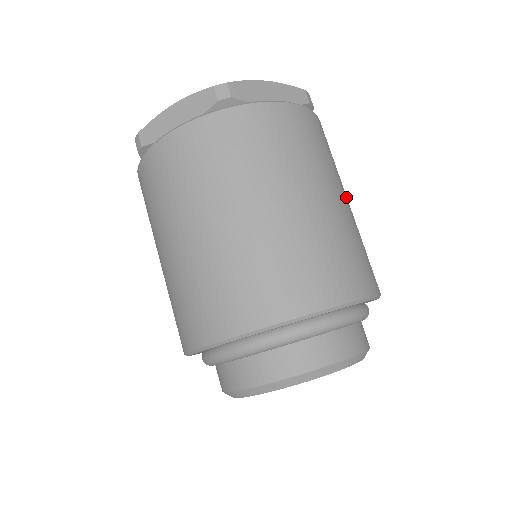
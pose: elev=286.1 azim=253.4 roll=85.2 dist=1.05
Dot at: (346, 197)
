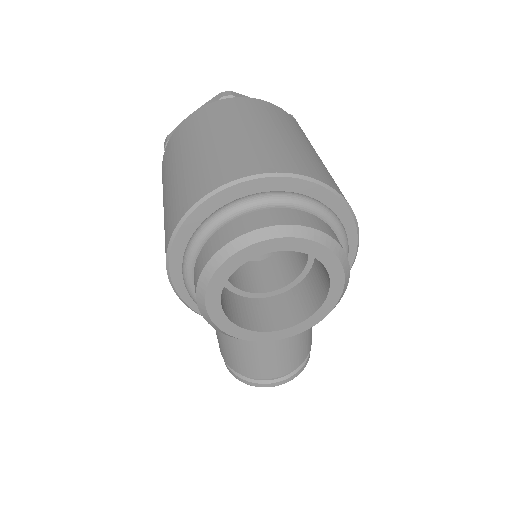
Dot at: occluded
